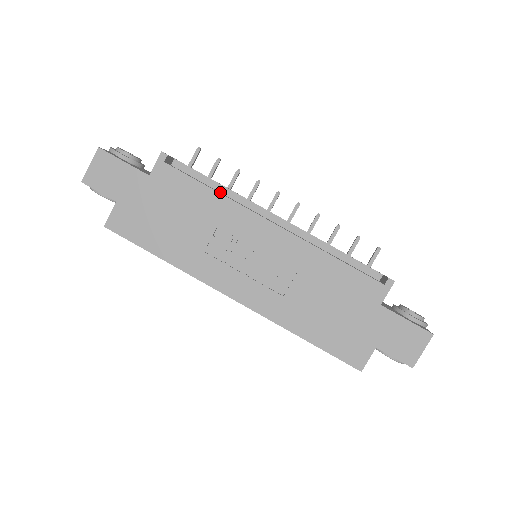
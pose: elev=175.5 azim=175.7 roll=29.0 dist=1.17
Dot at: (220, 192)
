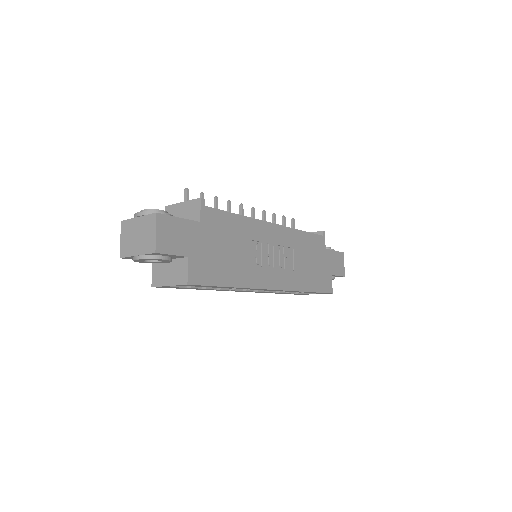
Dot at: occluded
